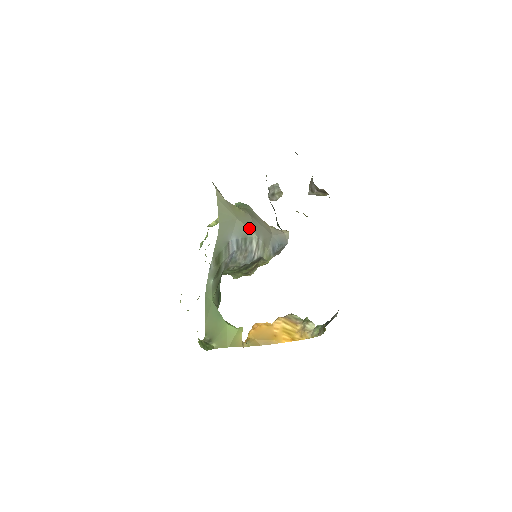
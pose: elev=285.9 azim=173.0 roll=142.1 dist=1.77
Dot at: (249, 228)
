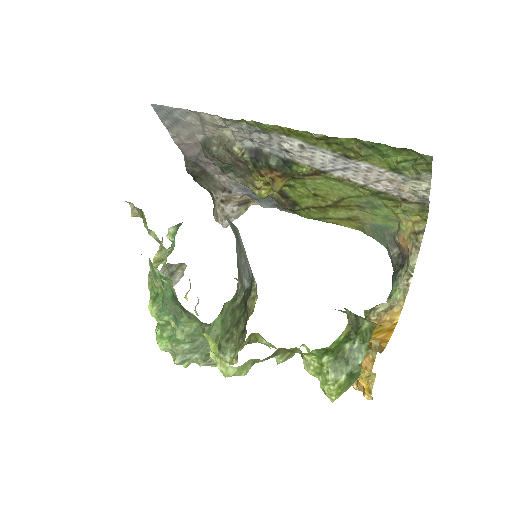
Dot at: occluded
